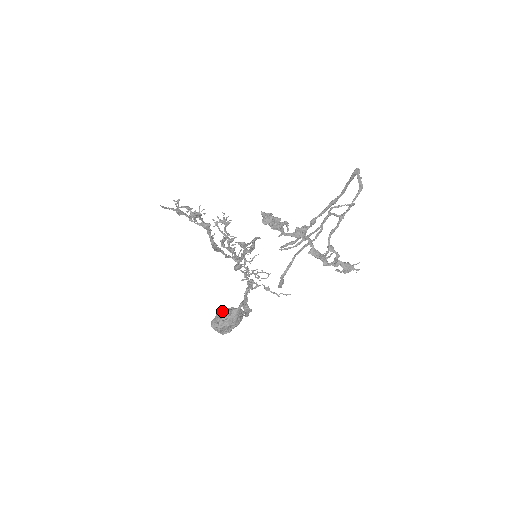
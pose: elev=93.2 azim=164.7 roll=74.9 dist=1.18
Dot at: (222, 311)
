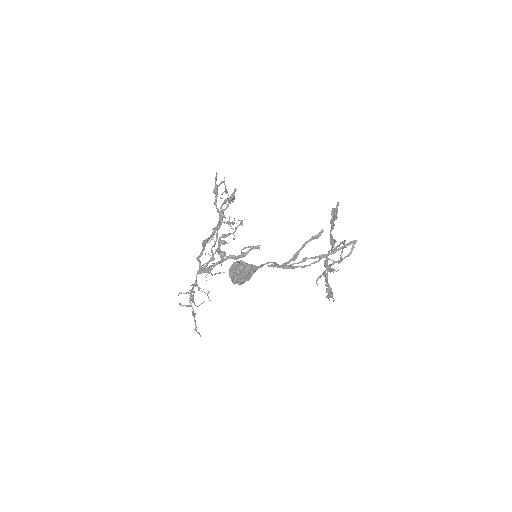
Dot at: (243, 262)
